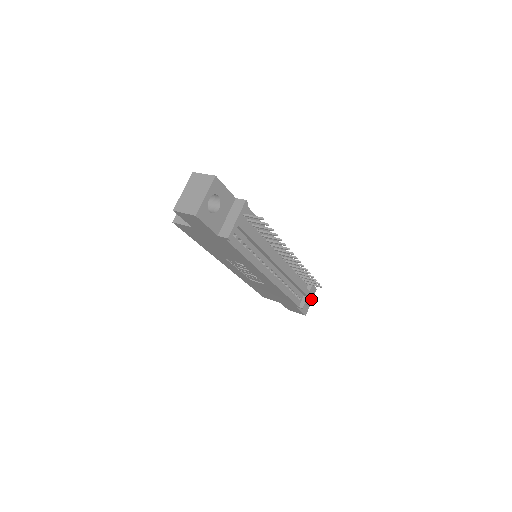
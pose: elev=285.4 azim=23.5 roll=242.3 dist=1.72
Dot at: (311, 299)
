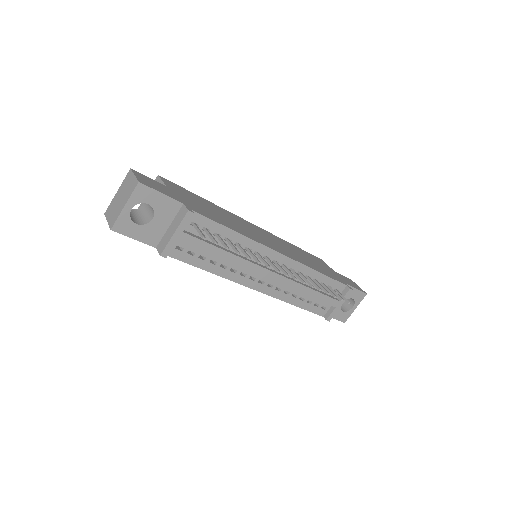
Dot at: (355, 305)
